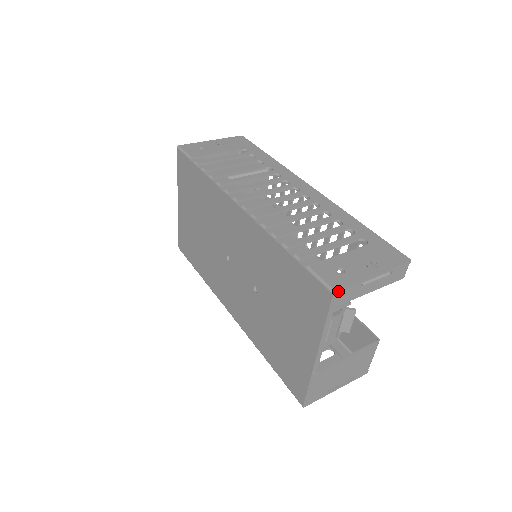
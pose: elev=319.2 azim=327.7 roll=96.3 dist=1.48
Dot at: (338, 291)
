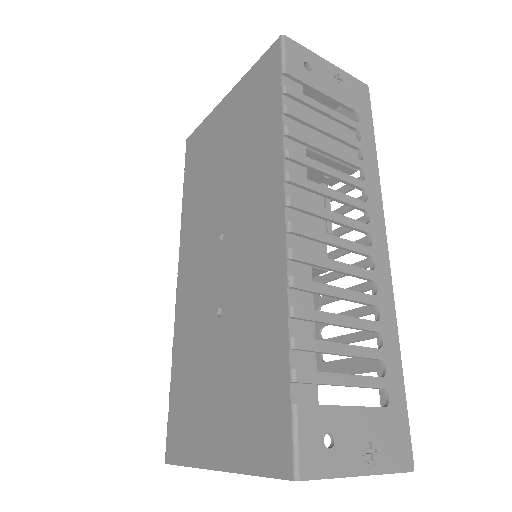
Dot at: (303, 480)
